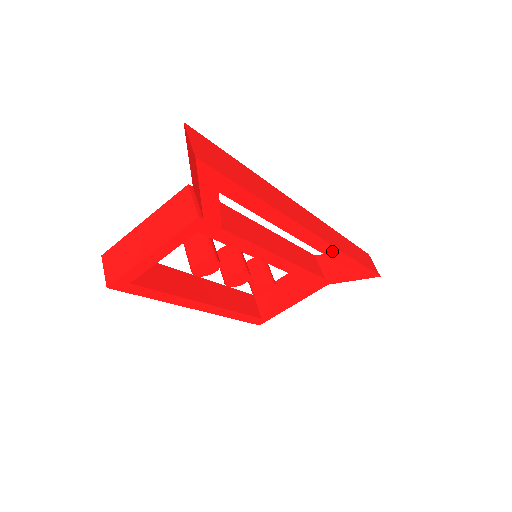
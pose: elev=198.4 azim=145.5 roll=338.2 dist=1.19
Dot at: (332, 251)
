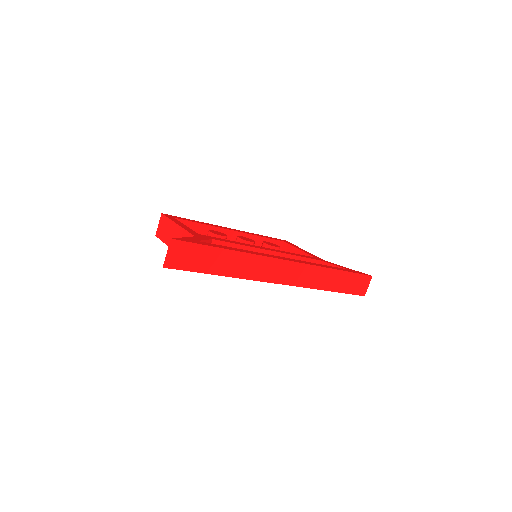
Dot at: (302, 286)
